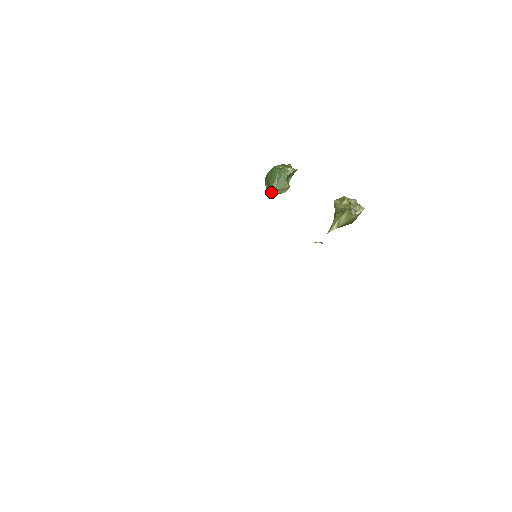
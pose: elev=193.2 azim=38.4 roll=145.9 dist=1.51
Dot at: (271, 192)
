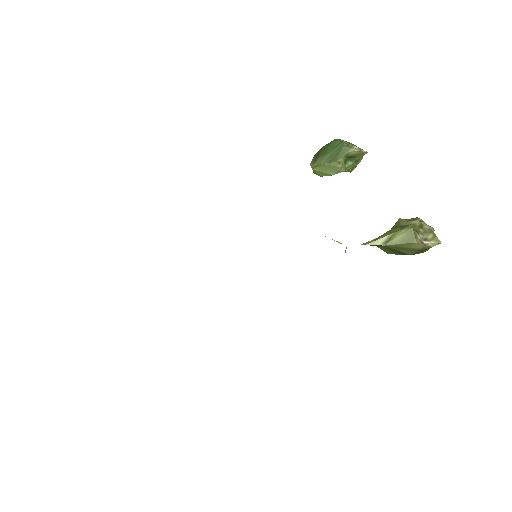
Dot at: (314, 164)
